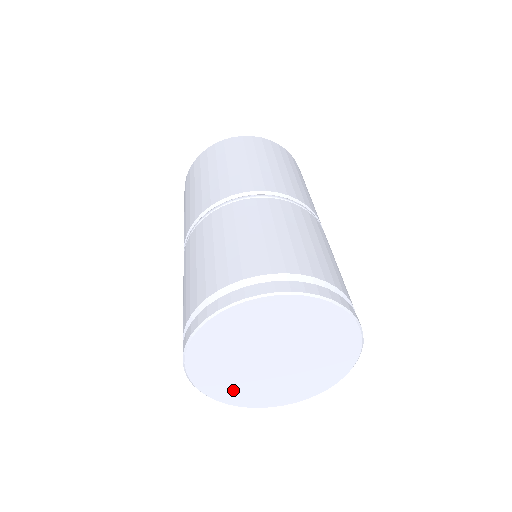
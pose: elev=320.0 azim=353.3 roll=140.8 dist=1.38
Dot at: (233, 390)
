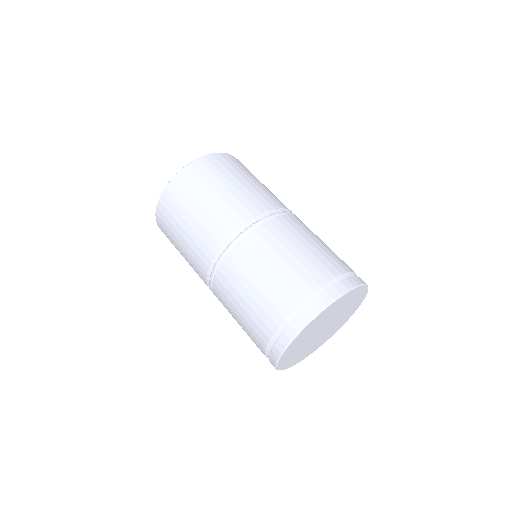
Dot at: (326, 338)
